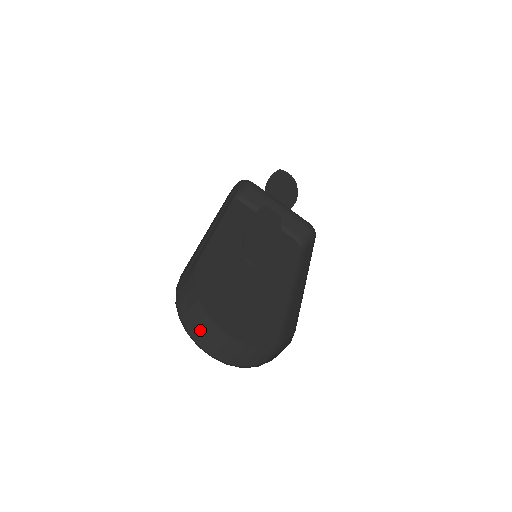
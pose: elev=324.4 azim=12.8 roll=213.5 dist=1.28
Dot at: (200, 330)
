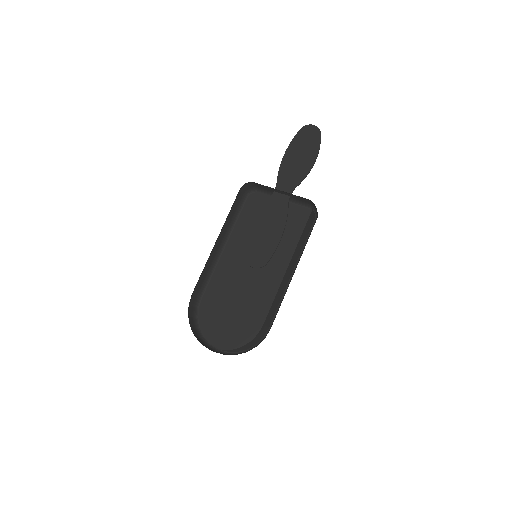
Dot at: occluded
